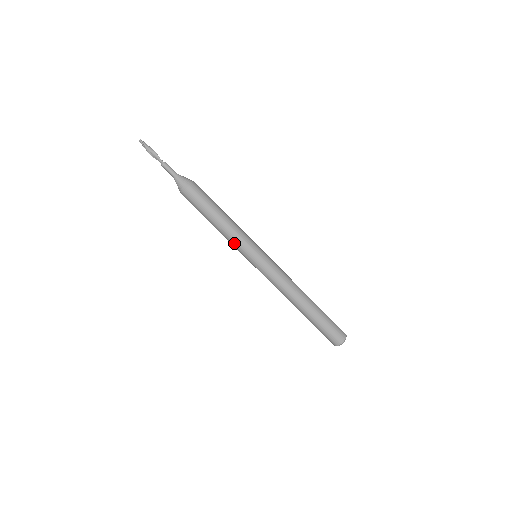
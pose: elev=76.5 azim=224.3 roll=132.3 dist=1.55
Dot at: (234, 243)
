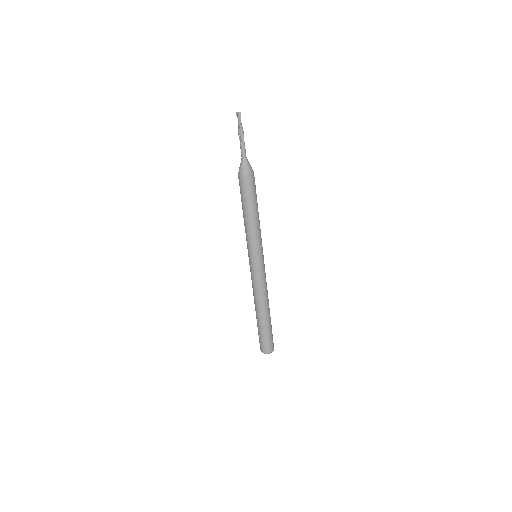
Dot at: (254, 237)
